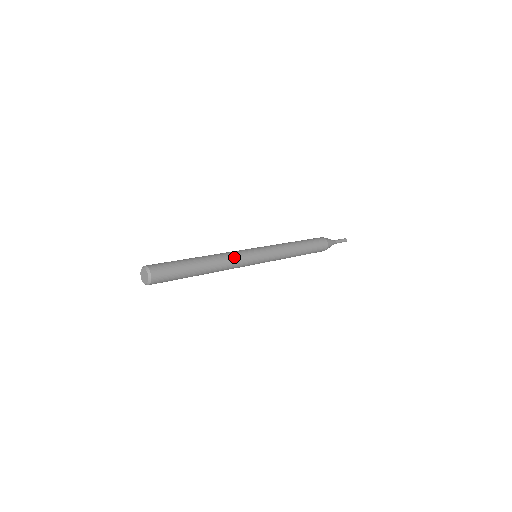
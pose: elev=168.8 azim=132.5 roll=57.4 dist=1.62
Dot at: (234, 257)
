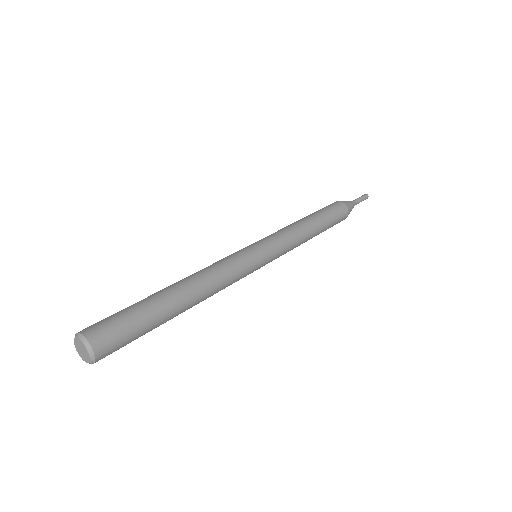
Dot at: (229, 279)
